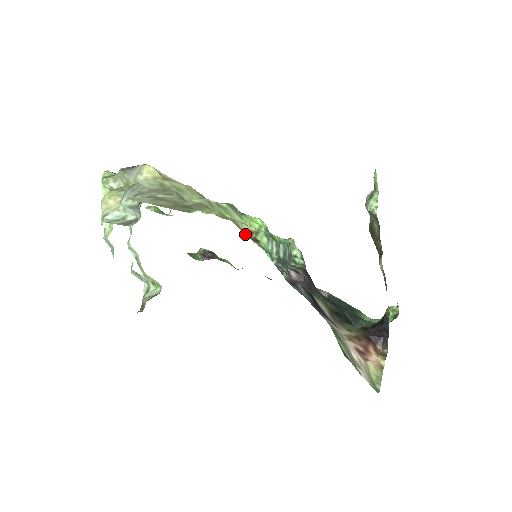
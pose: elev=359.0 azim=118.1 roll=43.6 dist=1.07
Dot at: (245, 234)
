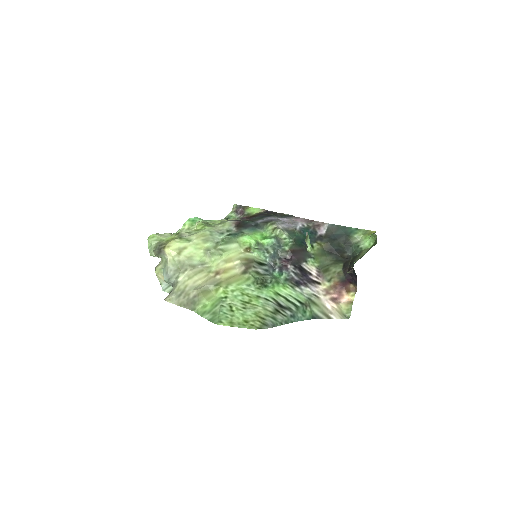
Dot at: (237, 272)
